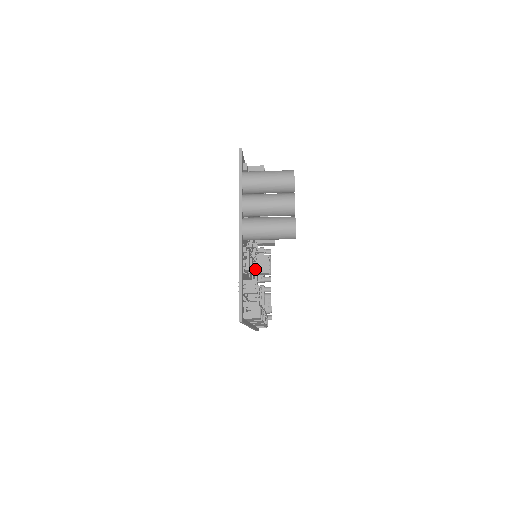
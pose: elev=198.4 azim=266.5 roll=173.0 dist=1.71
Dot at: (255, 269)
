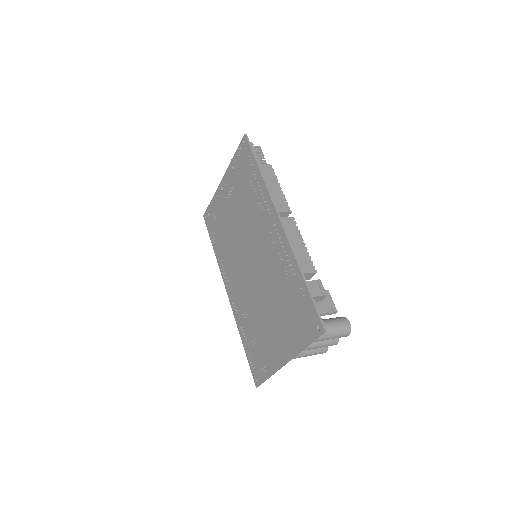
Dot at: occluded
